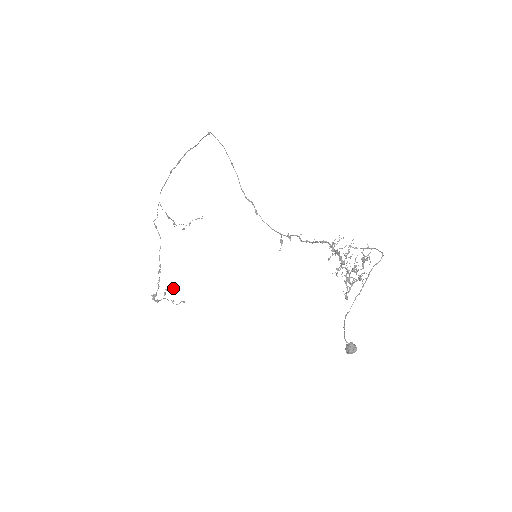
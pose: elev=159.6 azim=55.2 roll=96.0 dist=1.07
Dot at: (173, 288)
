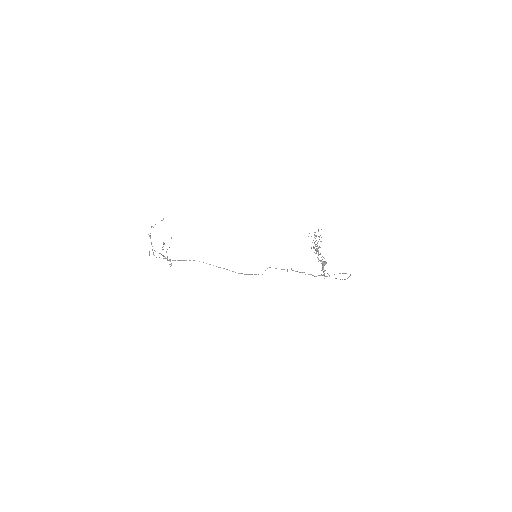
Dot at: (163, 243)
